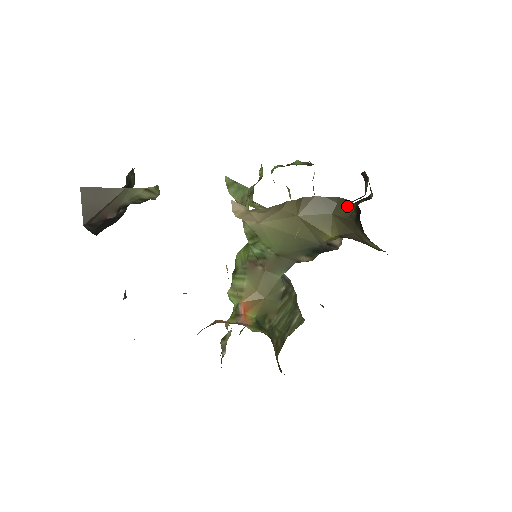
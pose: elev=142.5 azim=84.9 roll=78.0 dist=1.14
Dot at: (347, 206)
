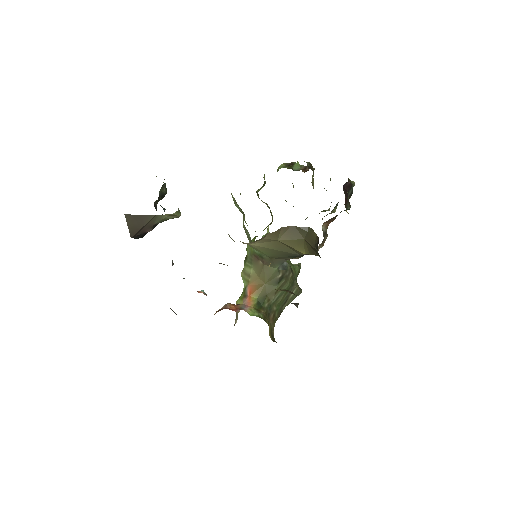
Dot at: (313, 237)
